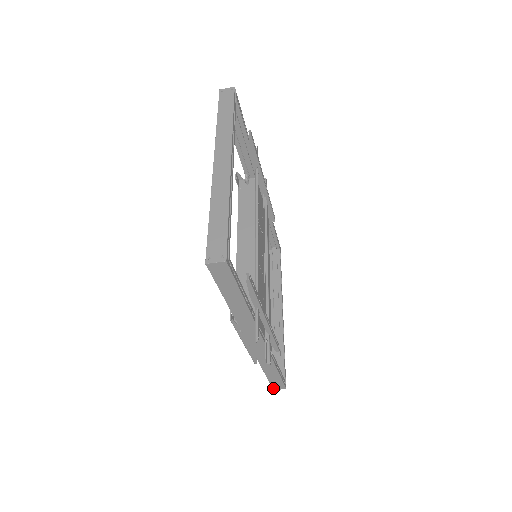
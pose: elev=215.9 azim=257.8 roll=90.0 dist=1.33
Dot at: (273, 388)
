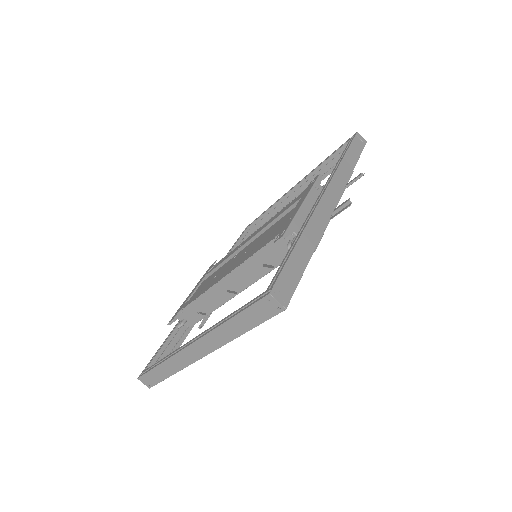
Dot at: (273, 289)
